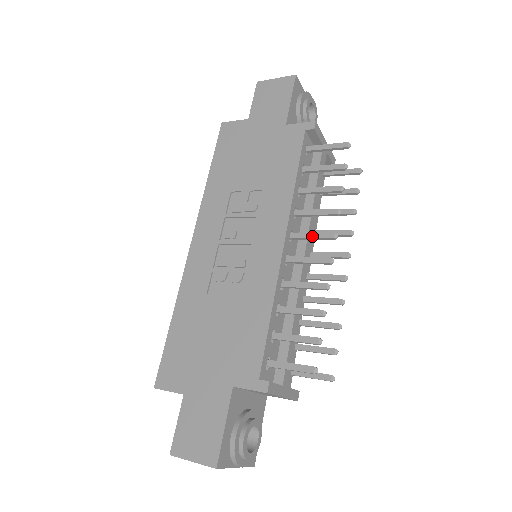
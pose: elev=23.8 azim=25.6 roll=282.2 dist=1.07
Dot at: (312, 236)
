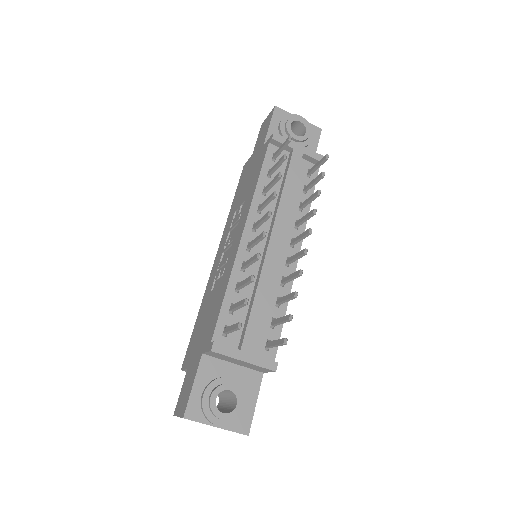
Dot at: (260, 221)
